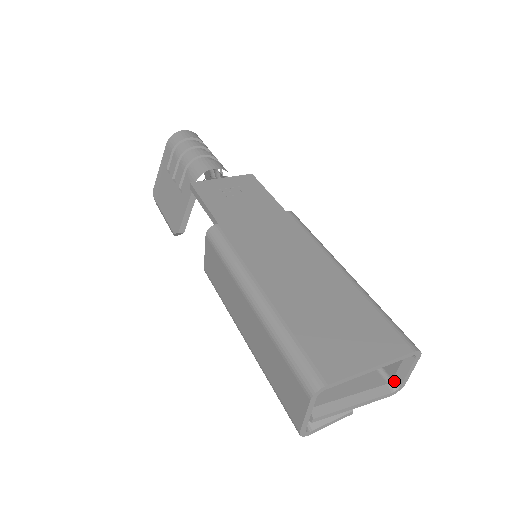
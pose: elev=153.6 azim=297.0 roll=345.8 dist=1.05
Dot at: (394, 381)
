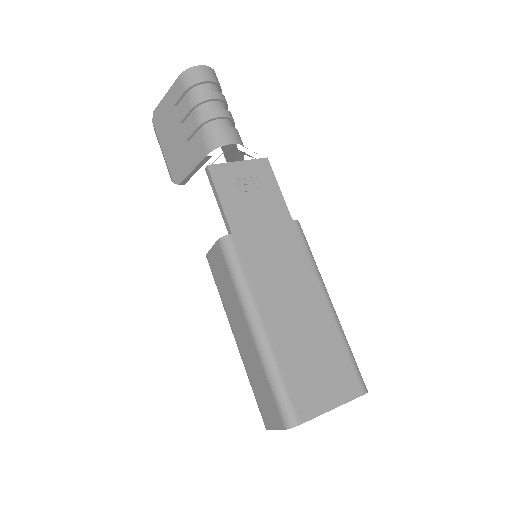
Dot at: occluded
